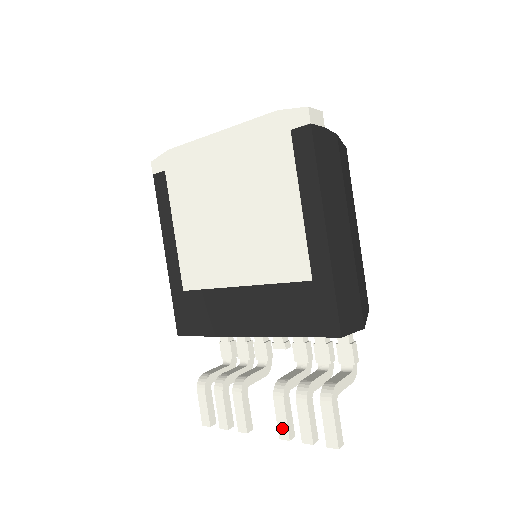
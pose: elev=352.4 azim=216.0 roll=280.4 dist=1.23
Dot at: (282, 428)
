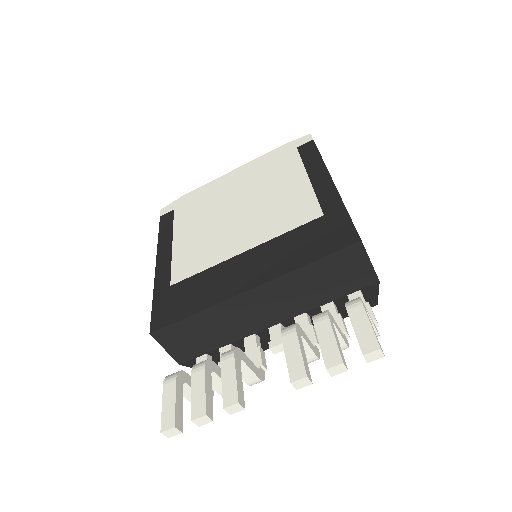
Dot at: (295, 365)
